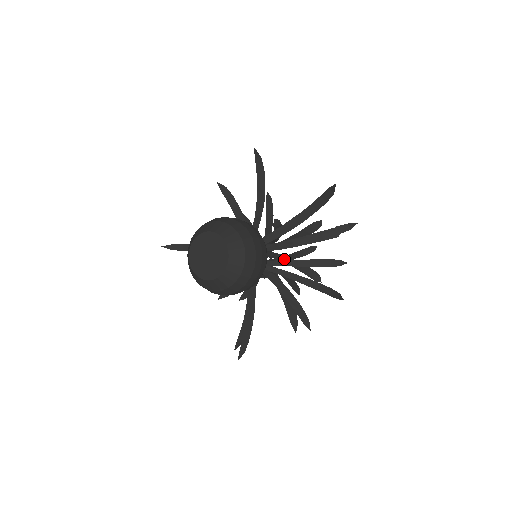
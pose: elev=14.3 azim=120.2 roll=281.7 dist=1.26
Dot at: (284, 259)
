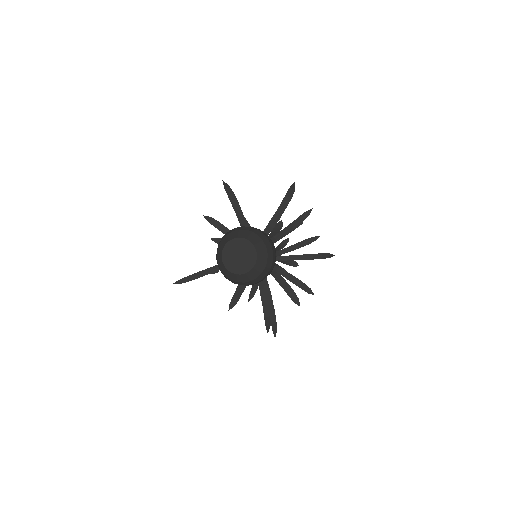
Dot at: occluded
